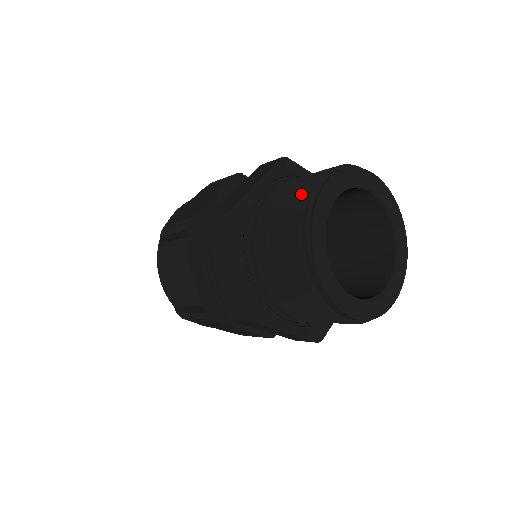
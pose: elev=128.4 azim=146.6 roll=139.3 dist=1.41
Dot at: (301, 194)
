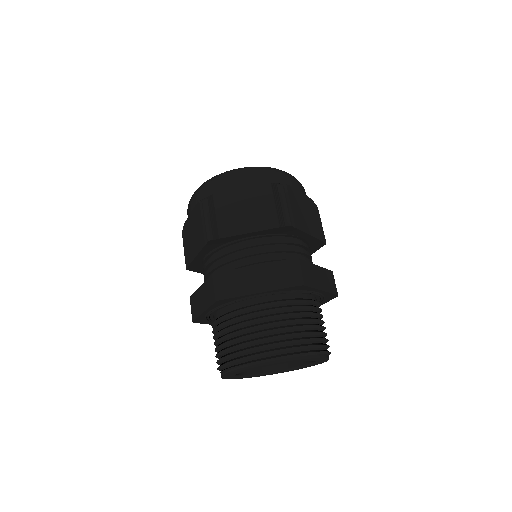
Dot at: (256, 348)
